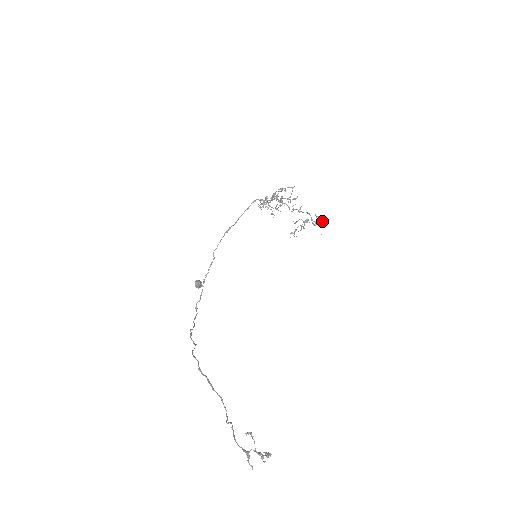
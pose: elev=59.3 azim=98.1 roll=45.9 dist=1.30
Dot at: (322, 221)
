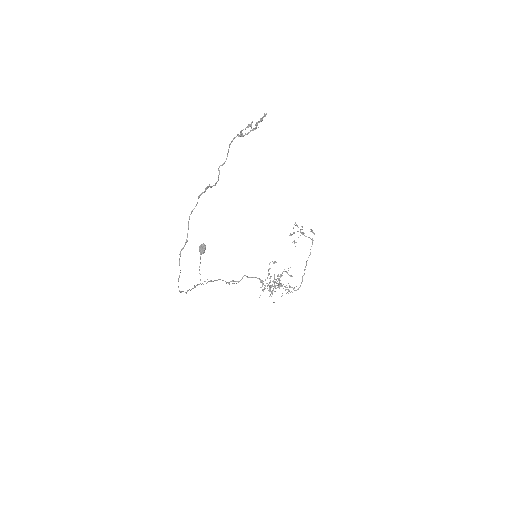
Dot at: occluded
